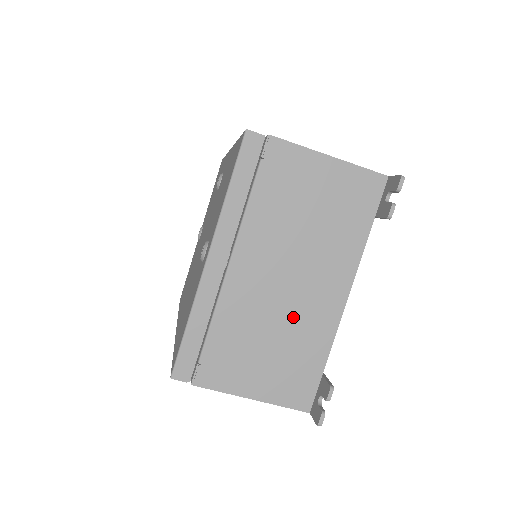
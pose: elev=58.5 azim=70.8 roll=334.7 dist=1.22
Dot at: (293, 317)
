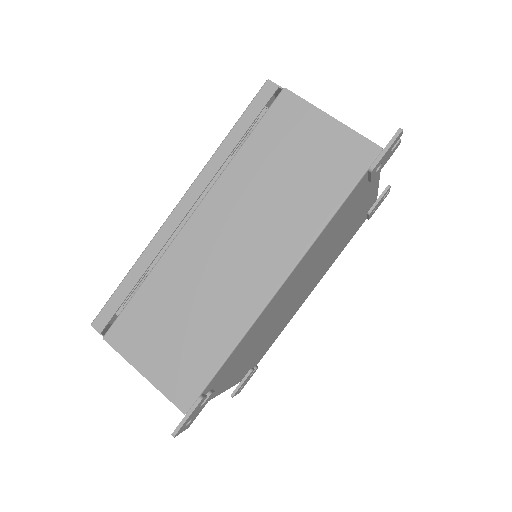
Dot at: occluded
